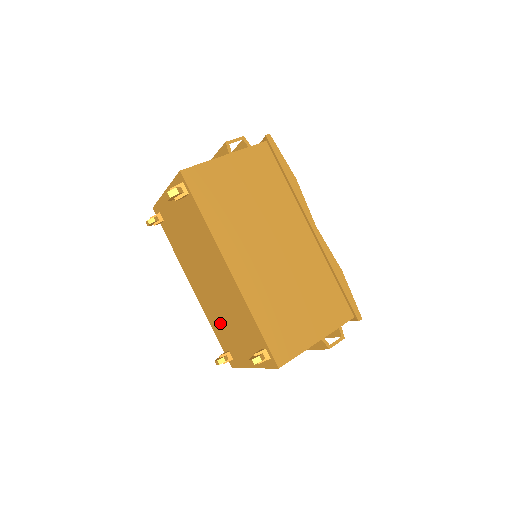
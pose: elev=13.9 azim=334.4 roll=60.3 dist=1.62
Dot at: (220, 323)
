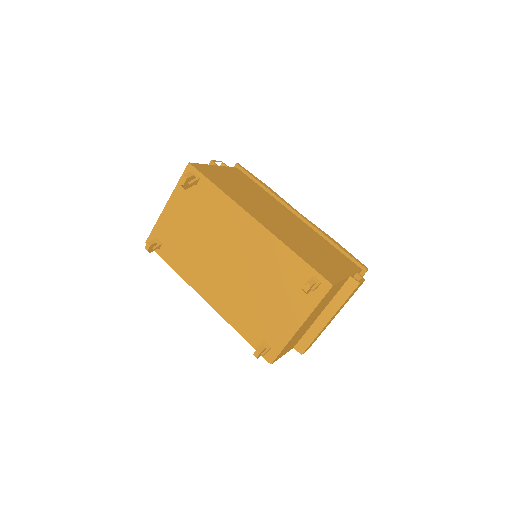
Dot at: (248, 309)
